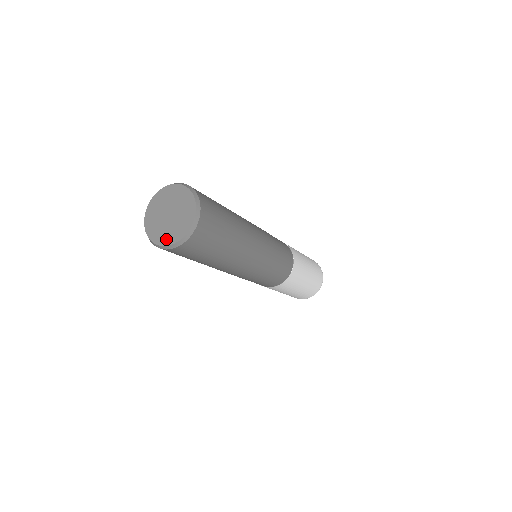
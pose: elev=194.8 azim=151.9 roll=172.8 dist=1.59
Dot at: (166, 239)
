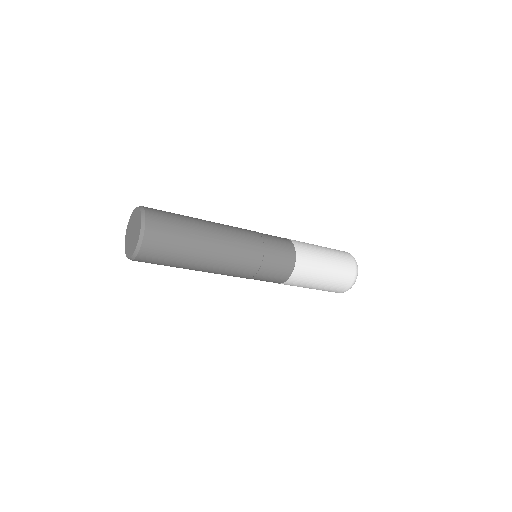
Dot at: (137, 239)
